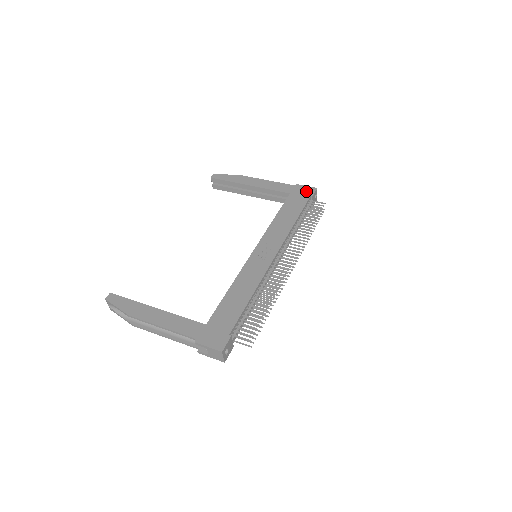
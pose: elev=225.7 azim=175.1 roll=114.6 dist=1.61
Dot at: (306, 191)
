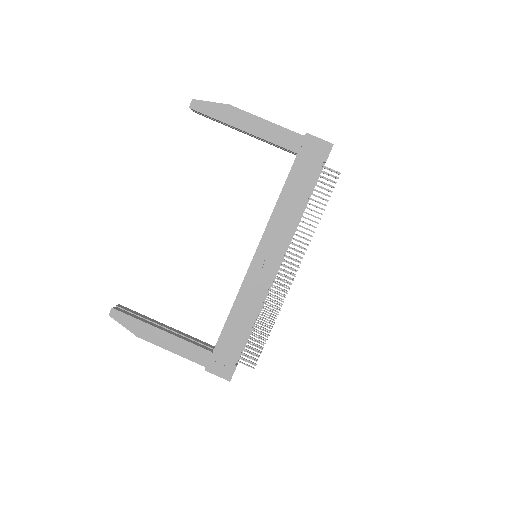
Dot at: (318, 150)
